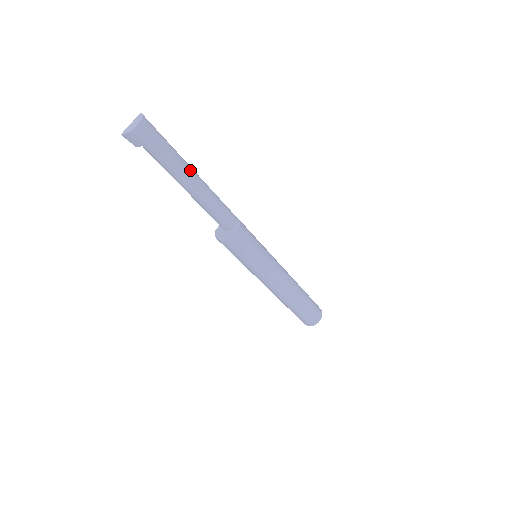
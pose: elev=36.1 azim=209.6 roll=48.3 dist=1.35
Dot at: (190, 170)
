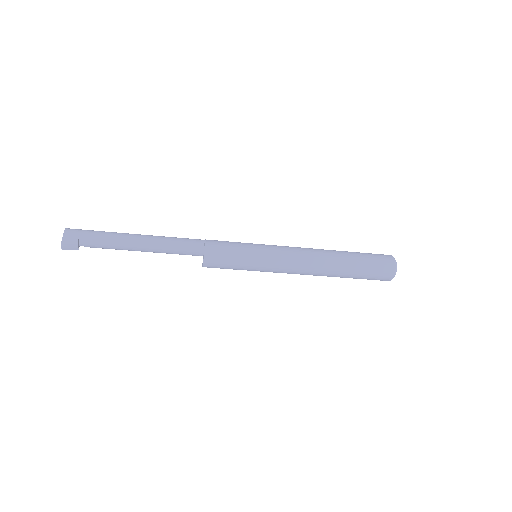
Dot at: (128, 235)
